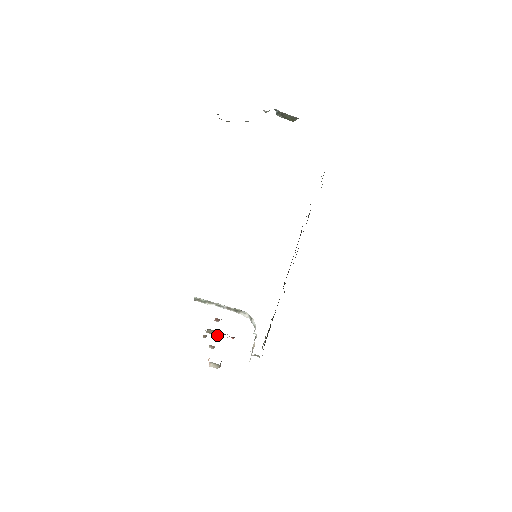
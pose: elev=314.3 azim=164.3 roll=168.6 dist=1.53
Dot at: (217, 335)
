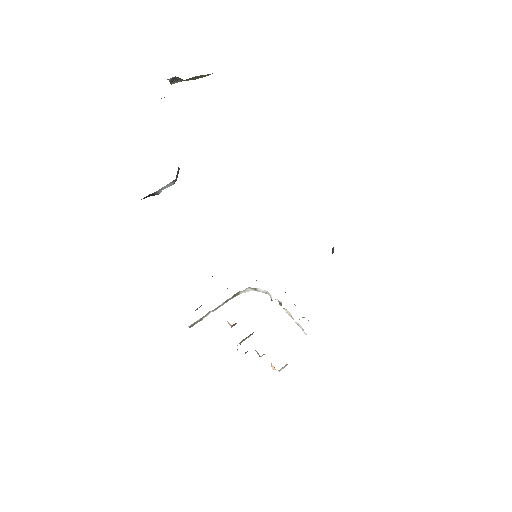
Dot at: occluded
